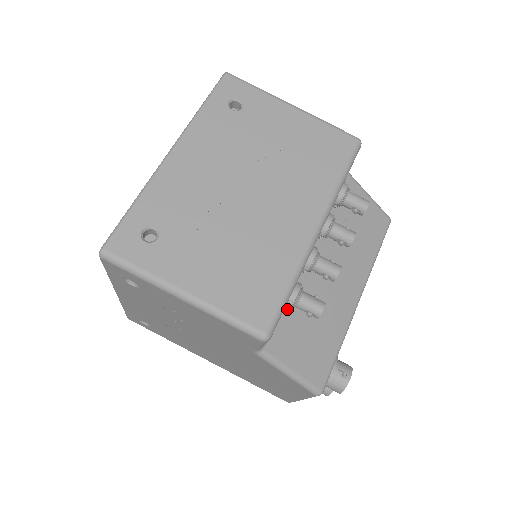
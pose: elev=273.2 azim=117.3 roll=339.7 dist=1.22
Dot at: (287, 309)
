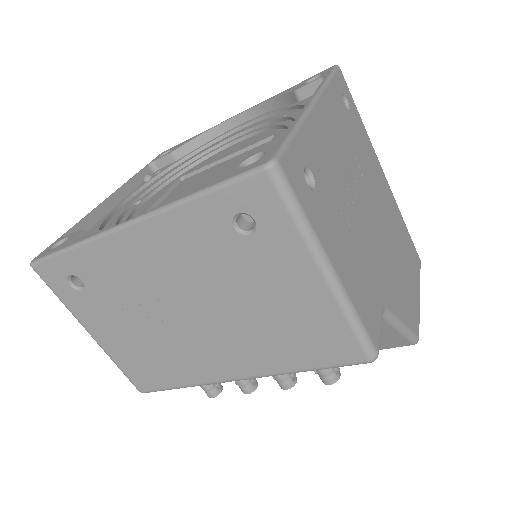
Dot at: occluded
